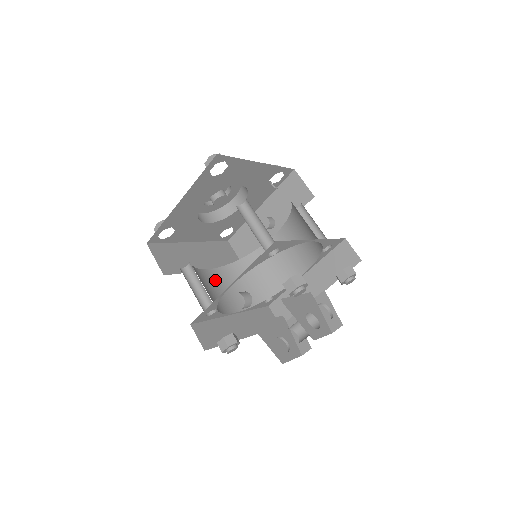
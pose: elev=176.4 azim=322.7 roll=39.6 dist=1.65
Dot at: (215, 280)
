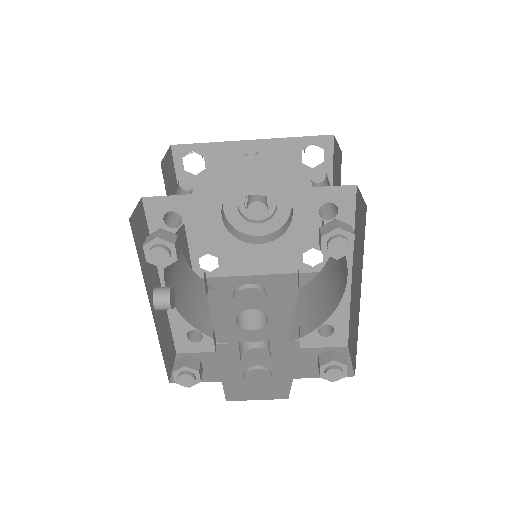
Dot at: occluded
